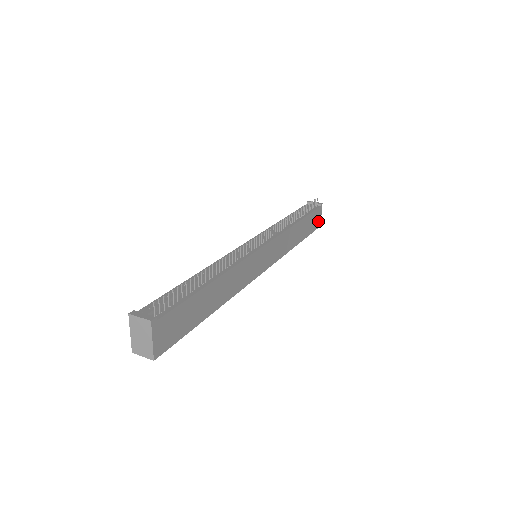
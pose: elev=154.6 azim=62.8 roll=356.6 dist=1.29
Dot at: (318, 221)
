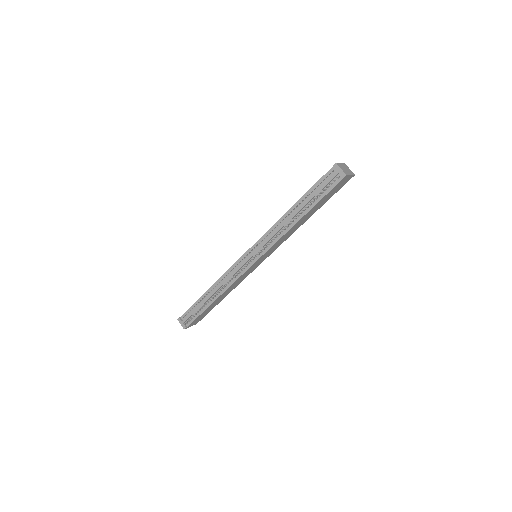
Dot at: (346, 180)
